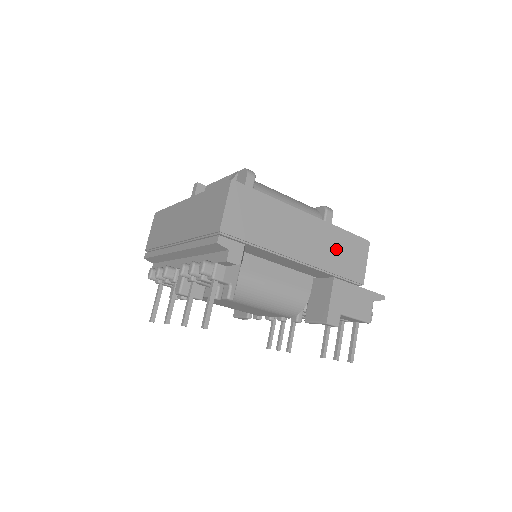
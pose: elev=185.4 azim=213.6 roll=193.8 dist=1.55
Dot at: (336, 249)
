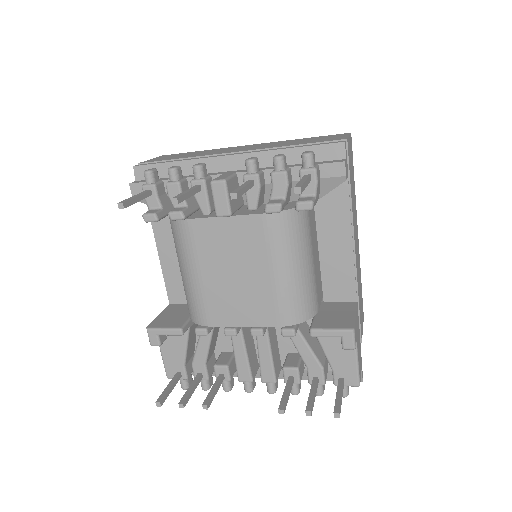
Dot at: occluded
